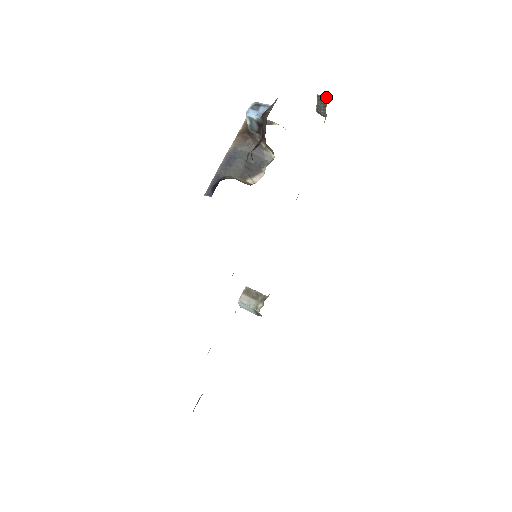
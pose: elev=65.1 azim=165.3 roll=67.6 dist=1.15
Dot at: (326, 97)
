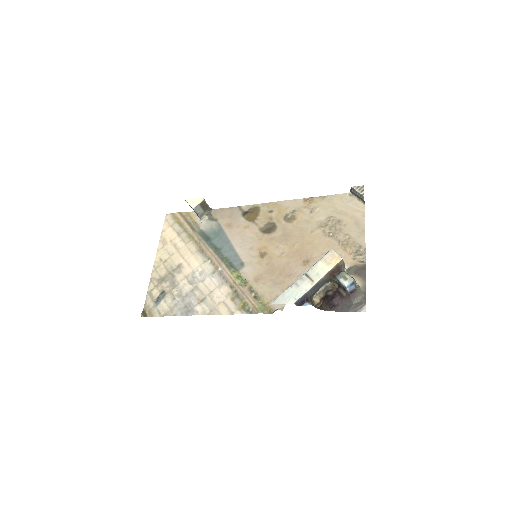
Dot at: occluded
